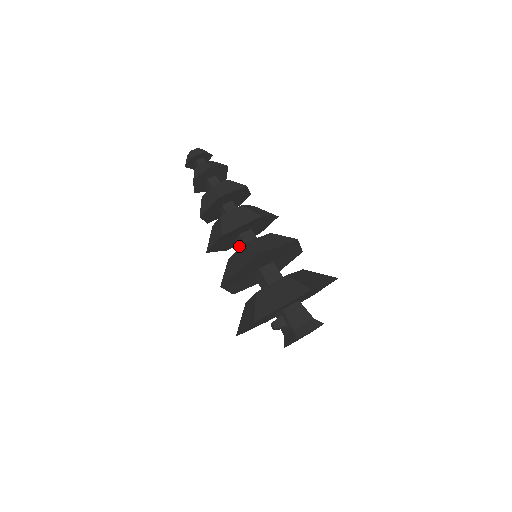
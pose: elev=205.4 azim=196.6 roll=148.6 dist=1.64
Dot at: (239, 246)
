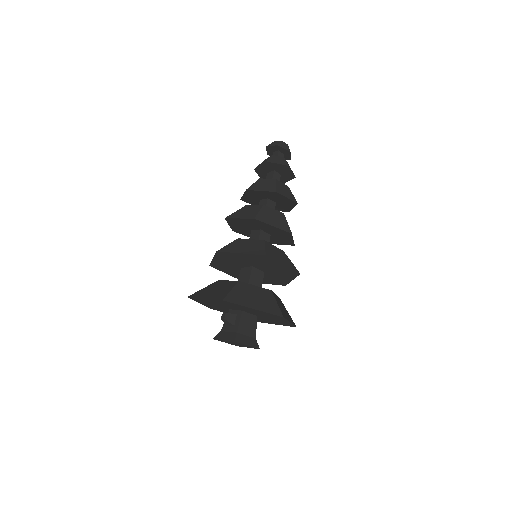
Dot at: (251, 237)
